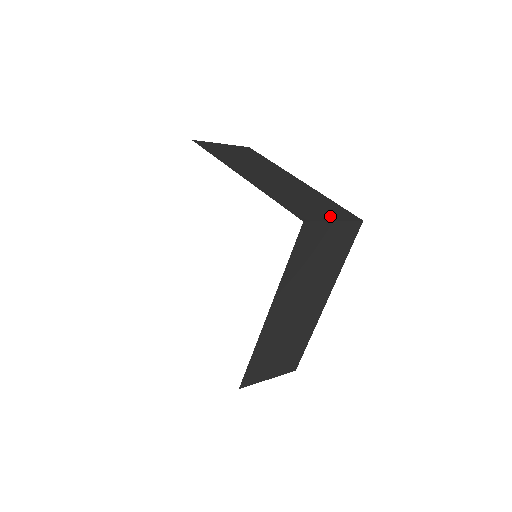
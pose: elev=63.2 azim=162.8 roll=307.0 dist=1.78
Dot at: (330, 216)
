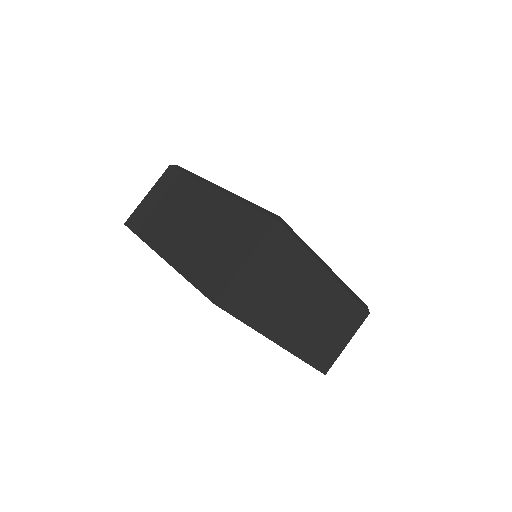
Dot at: (241, 255)
